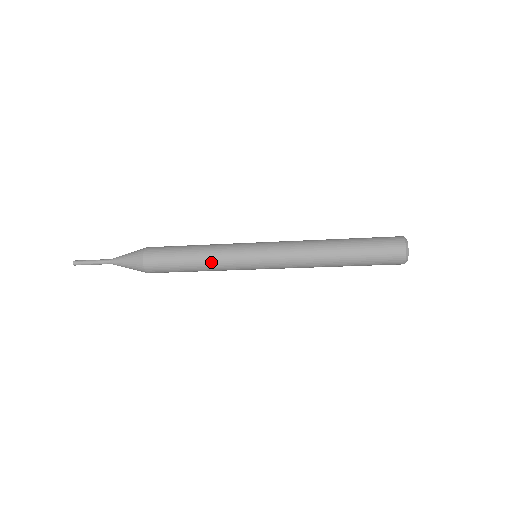
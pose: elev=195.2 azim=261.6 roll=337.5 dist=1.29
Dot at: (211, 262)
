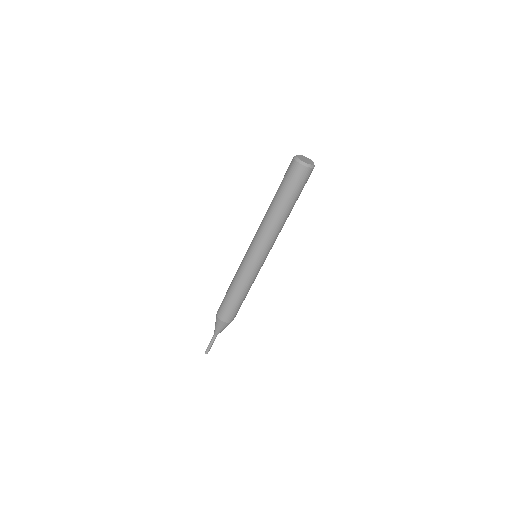
Dot at: (235, 277)
